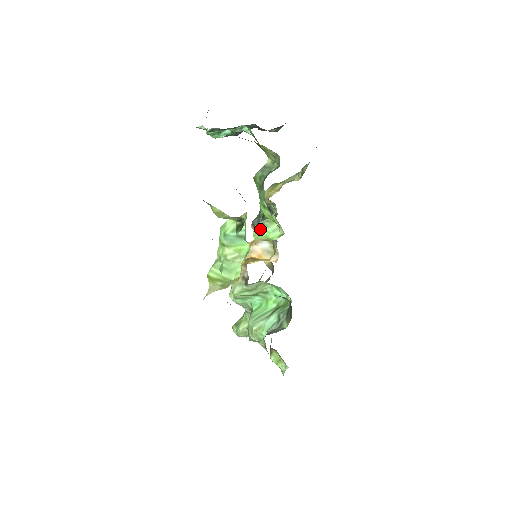
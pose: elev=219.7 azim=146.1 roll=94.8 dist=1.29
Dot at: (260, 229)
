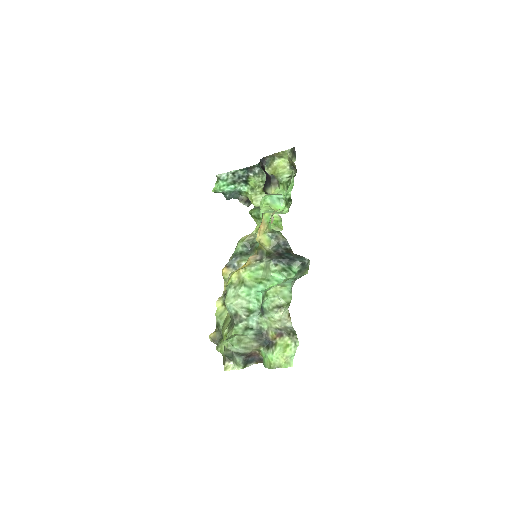
Dot at: occluded
